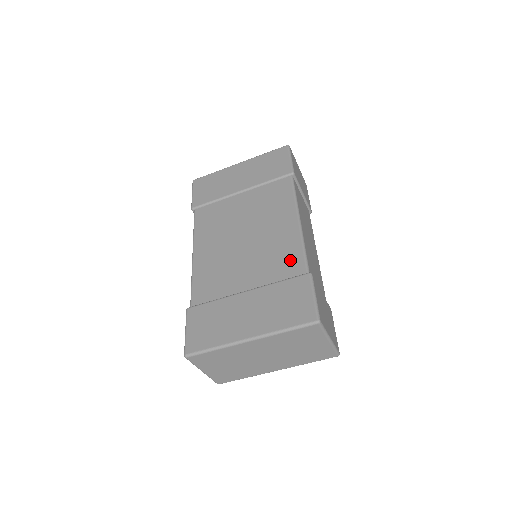
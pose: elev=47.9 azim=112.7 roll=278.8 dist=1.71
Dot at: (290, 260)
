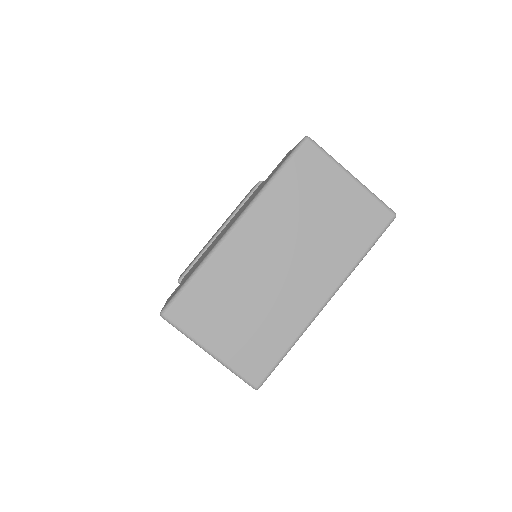
Dot at: occluded
